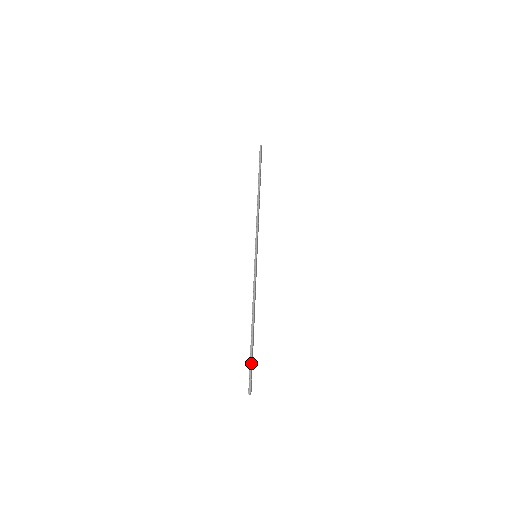
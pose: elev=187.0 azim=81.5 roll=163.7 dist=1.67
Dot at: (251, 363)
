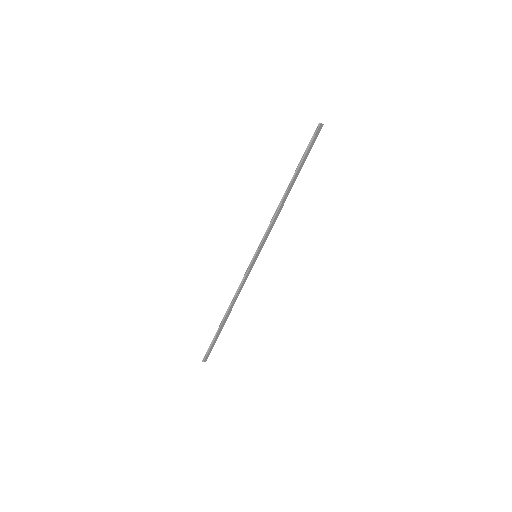
Dot at: (212, 343)
